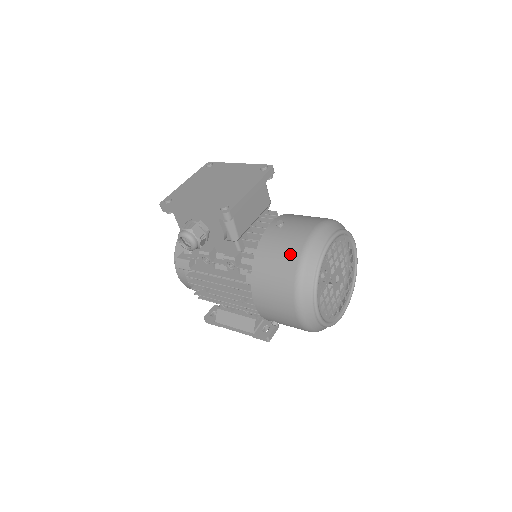
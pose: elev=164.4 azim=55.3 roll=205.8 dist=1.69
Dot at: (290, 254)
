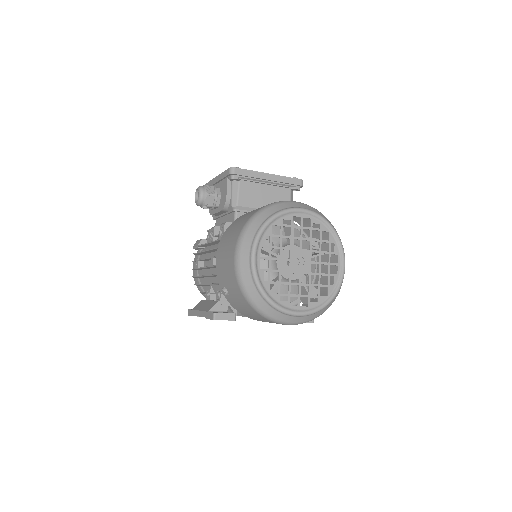
Dot at: (261, 207)
